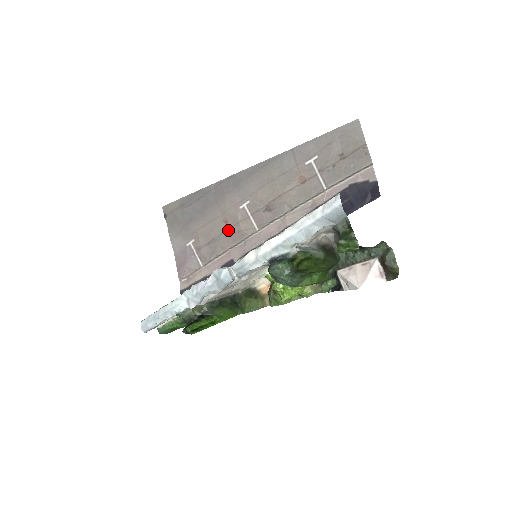
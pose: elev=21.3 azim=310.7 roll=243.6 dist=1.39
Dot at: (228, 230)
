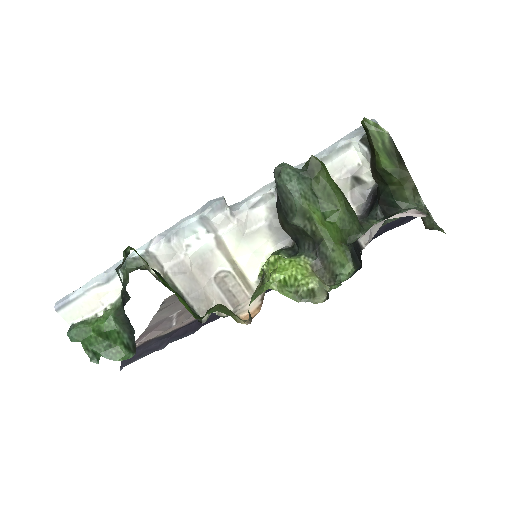
Dot at: occluded
